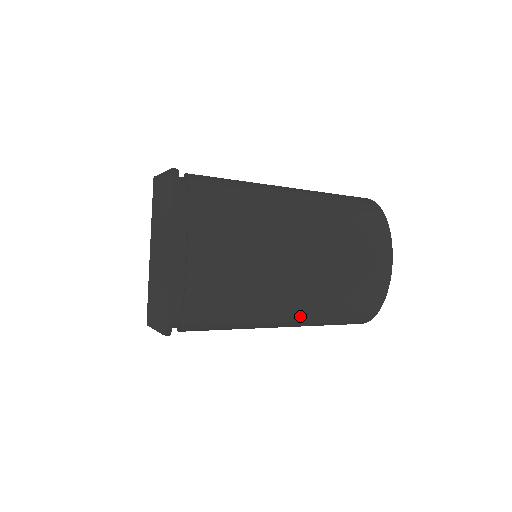
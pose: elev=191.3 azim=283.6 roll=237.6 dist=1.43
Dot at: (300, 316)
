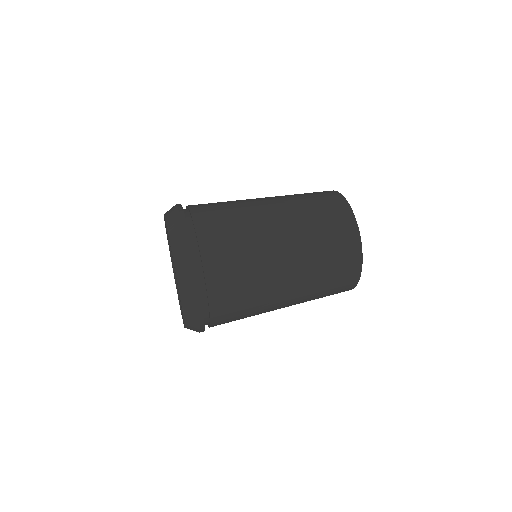
Dot at: (296, 303)
